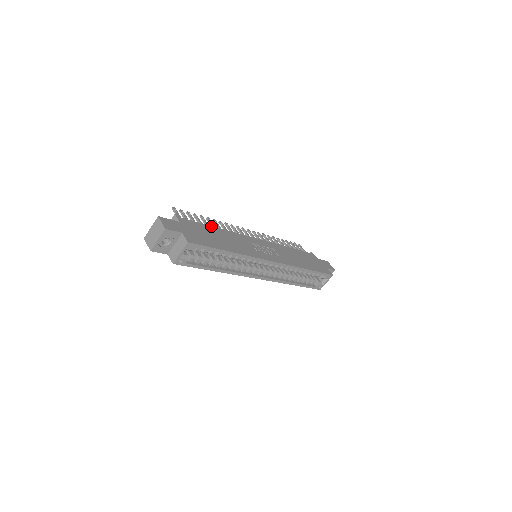
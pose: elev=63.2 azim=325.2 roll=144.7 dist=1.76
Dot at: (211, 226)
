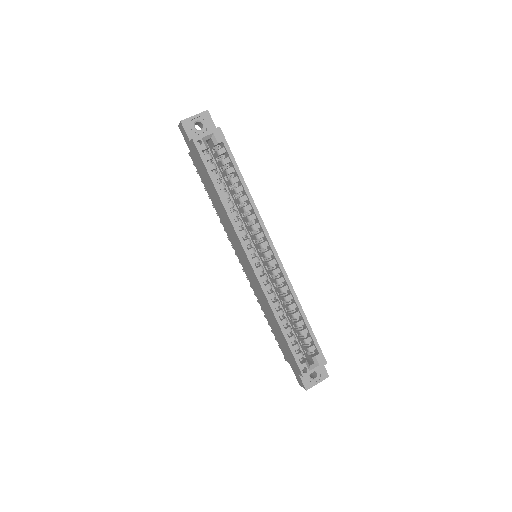
Dot at: occluded
